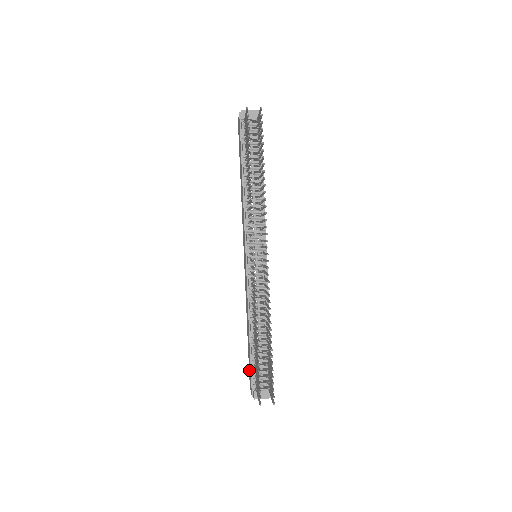
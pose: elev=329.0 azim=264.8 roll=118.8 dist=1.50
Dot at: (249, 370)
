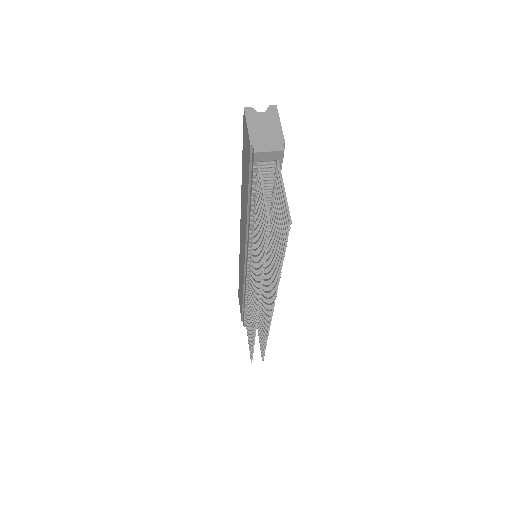
Dot at: (239, 295)
